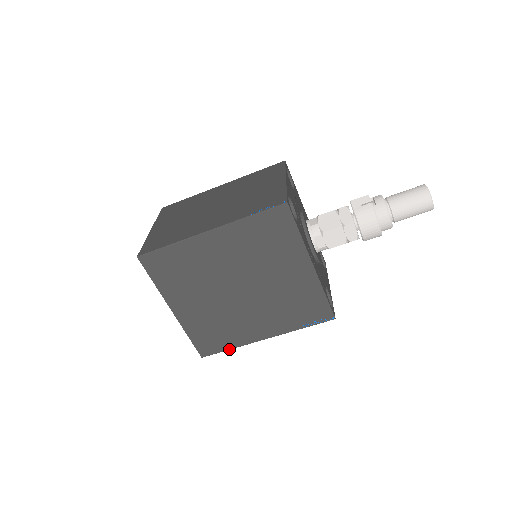
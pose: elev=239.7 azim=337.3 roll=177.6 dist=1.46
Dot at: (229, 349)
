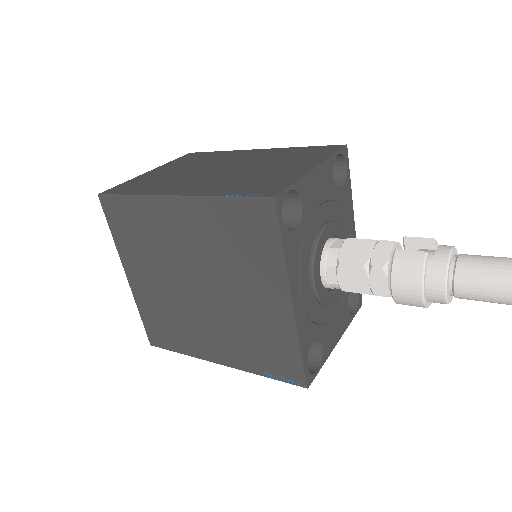
Dot at: (179, 352)
